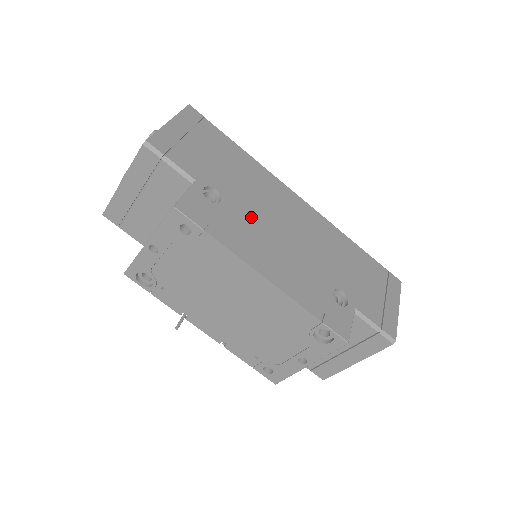
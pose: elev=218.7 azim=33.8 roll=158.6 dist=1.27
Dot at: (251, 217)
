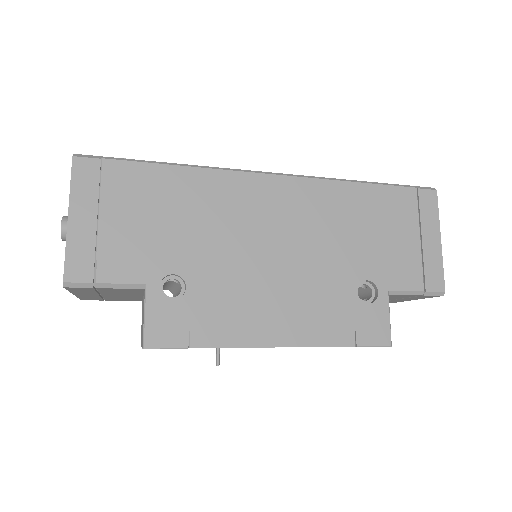
Dot at: (228, 275)
